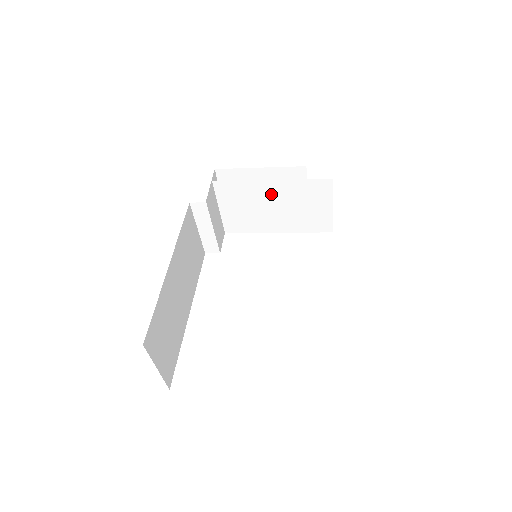
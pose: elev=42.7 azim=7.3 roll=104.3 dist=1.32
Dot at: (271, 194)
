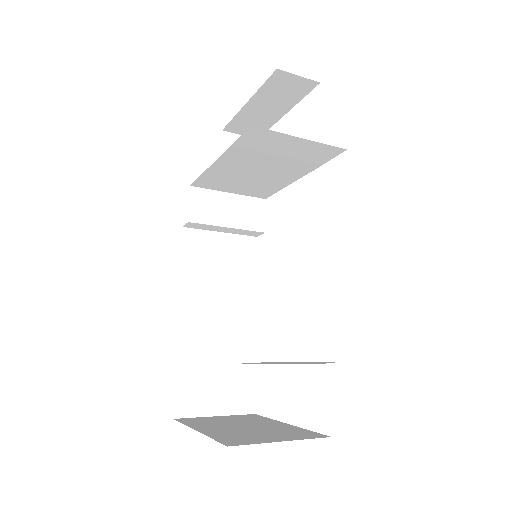
Dot at: (237, 166)
